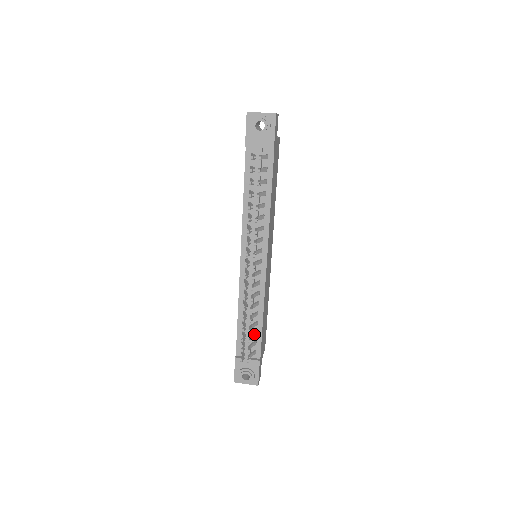
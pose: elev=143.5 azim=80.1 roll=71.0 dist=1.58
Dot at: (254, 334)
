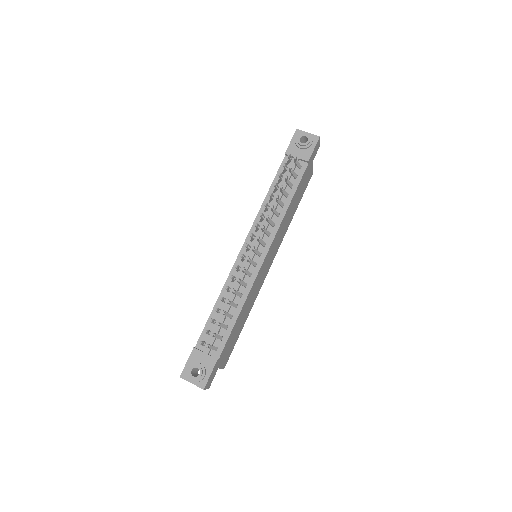
Dot at: (224, 325)
